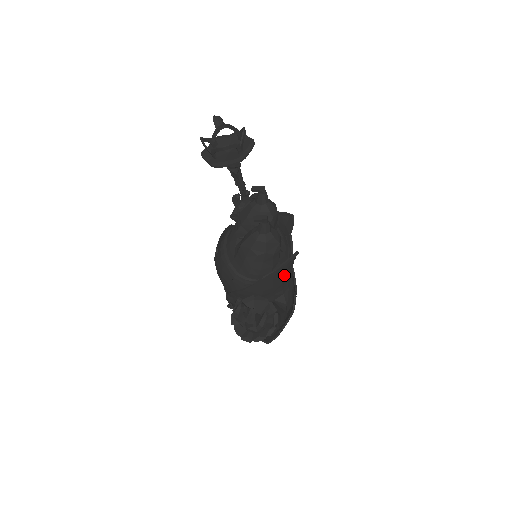
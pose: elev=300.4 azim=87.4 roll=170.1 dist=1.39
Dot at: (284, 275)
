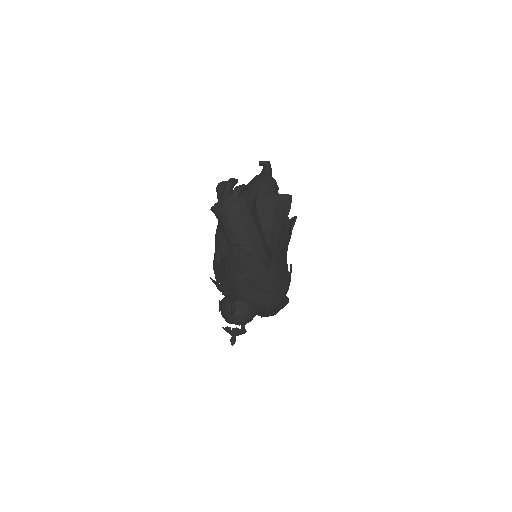
Dot at: (274, 212)
